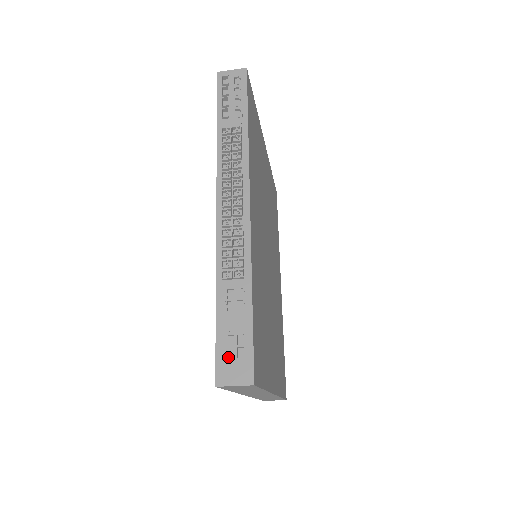
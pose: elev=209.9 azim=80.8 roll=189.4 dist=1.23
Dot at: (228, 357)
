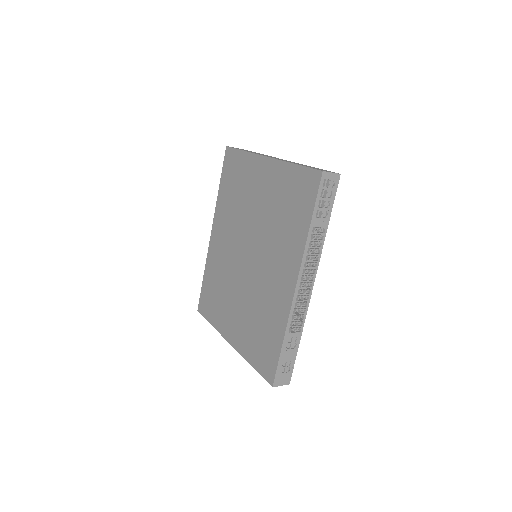
Dot at: (281, 372)
